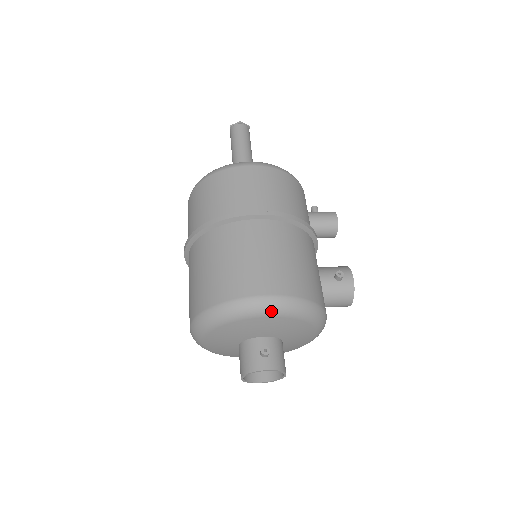
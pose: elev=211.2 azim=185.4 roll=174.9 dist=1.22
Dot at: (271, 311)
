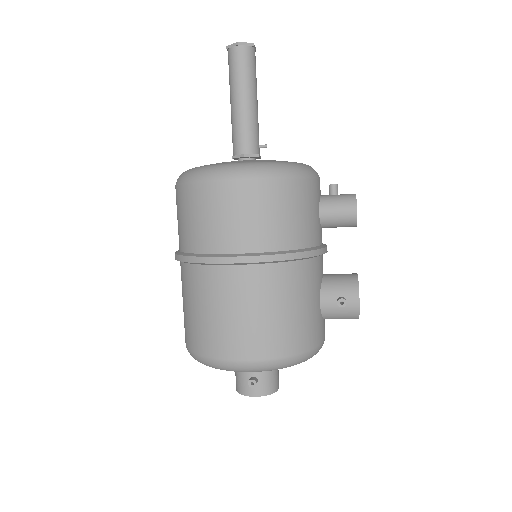
Dot at: (249, 371)
